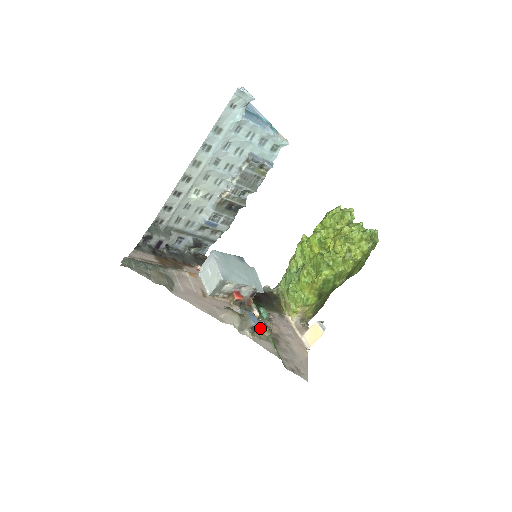
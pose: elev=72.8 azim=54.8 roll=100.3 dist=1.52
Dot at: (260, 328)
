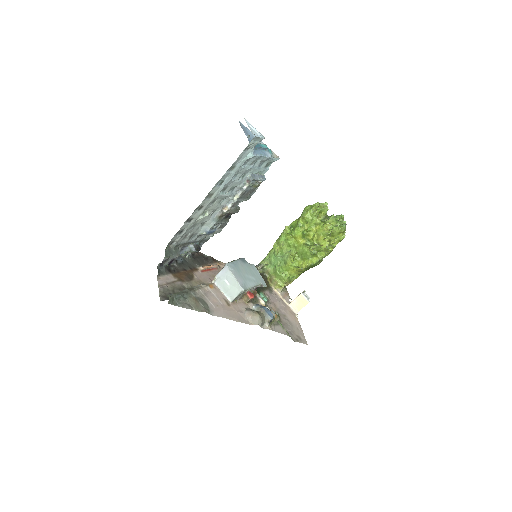
Dot at: occluded
